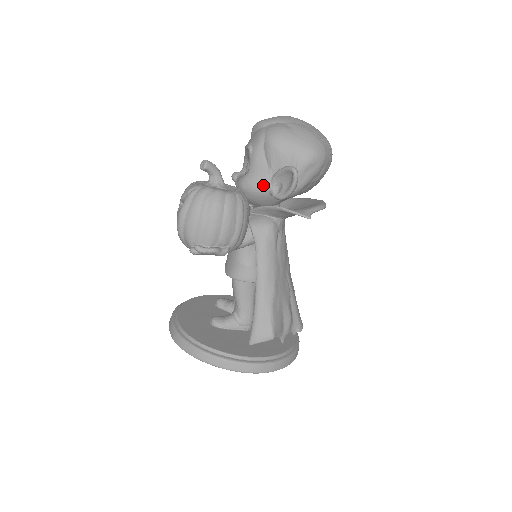
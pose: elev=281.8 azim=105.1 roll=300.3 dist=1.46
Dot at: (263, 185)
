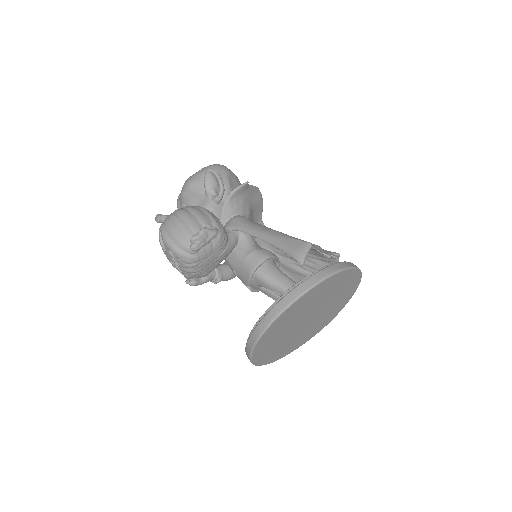
Dot at: (206, 203)
